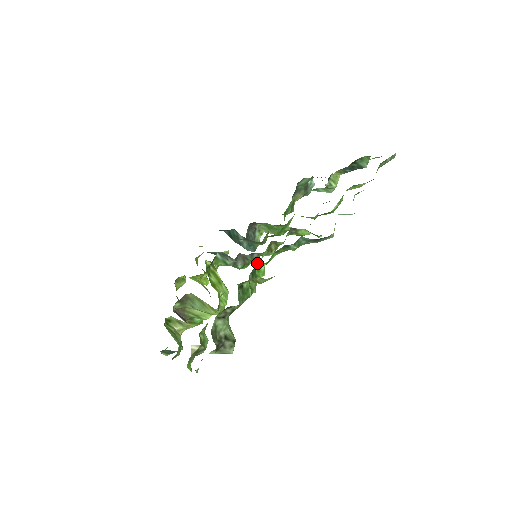
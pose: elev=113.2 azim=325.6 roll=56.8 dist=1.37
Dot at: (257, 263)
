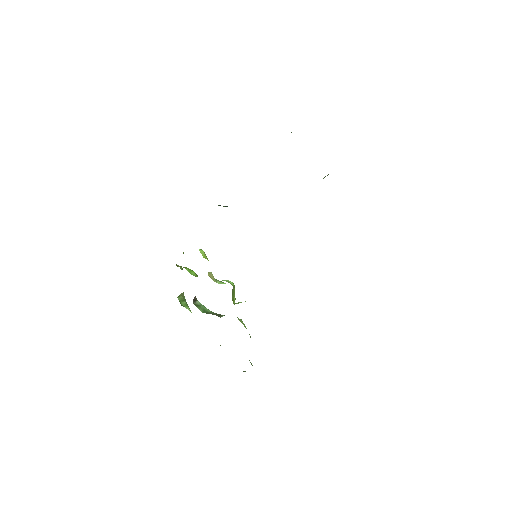
Dot at: occluded
